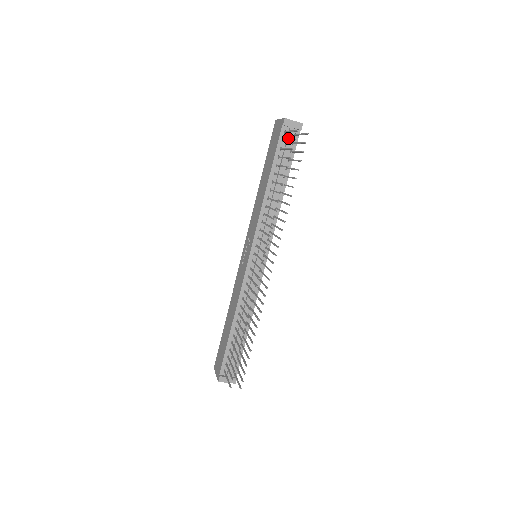
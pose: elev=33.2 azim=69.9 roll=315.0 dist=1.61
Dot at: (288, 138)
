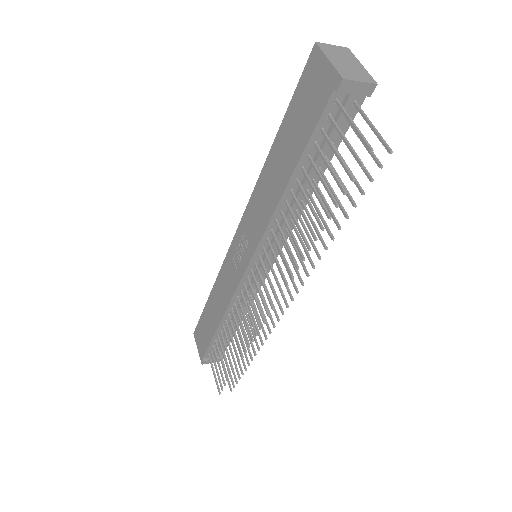
Dot at: (341, 114)
